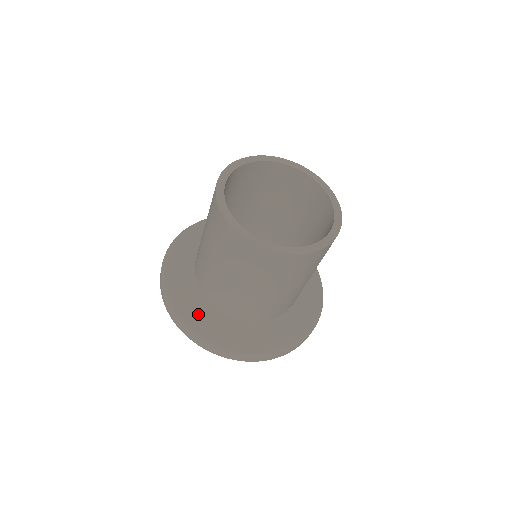
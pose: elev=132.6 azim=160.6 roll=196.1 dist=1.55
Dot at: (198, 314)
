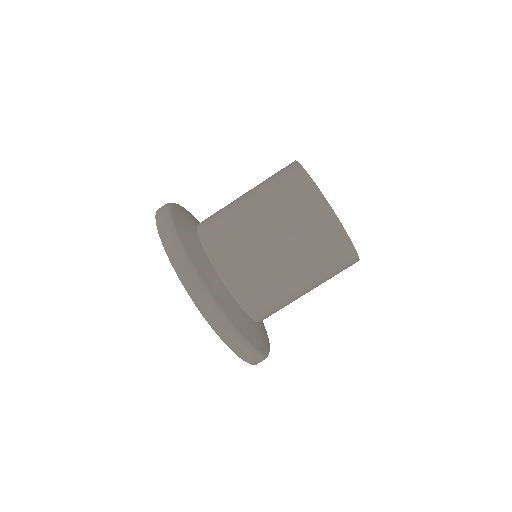
Dot at: (255, 335)
